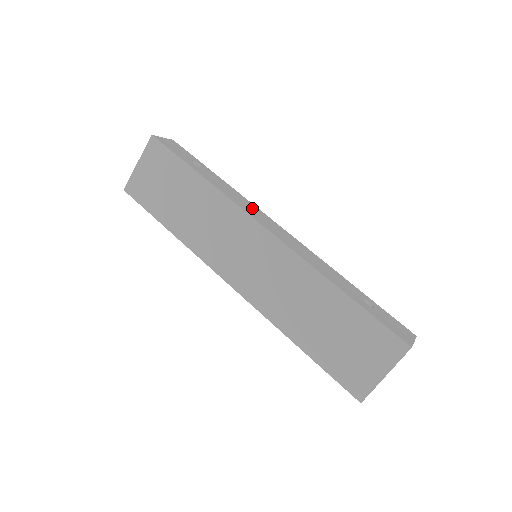
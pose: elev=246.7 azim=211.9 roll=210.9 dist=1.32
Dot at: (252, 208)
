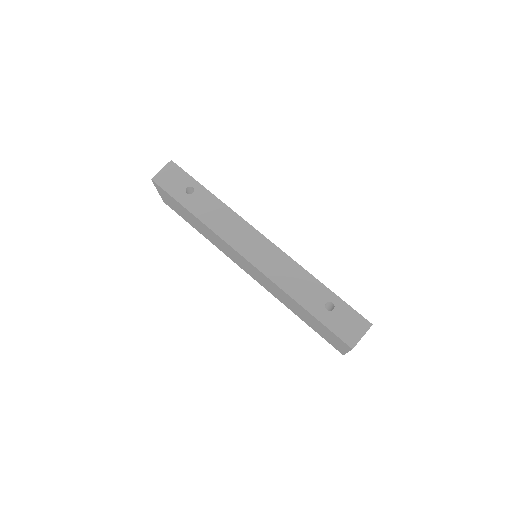
Dot at: (237, 228)
